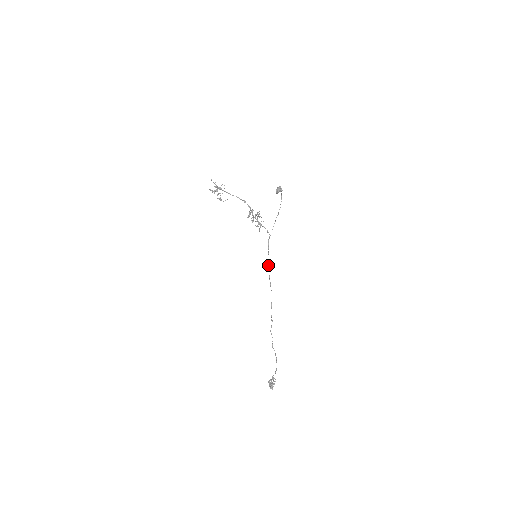
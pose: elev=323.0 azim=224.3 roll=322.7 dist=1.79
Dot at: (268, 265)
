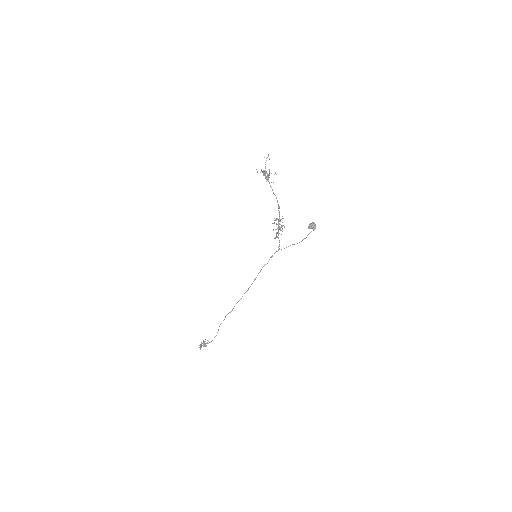
Dot at: occluded
